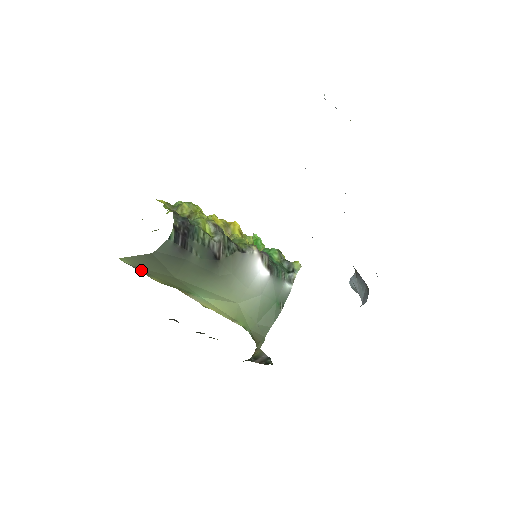
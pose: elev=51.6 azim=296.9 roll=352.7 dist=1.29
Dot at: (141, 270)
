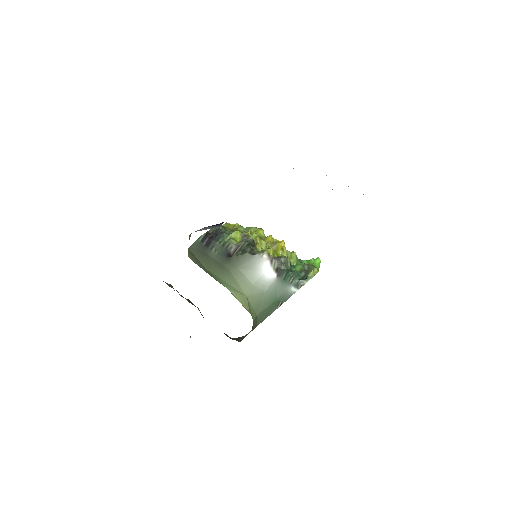
Dot at: (198, 265)
